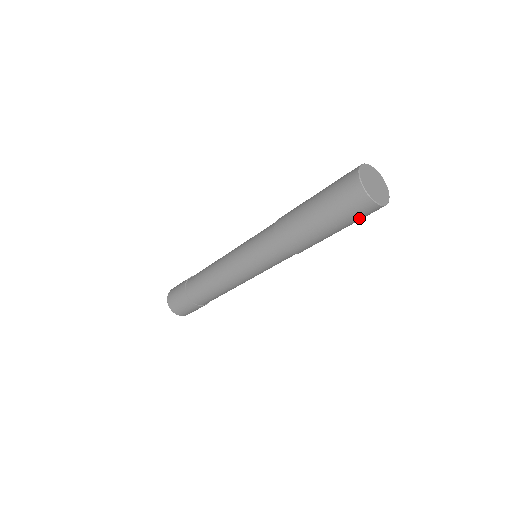
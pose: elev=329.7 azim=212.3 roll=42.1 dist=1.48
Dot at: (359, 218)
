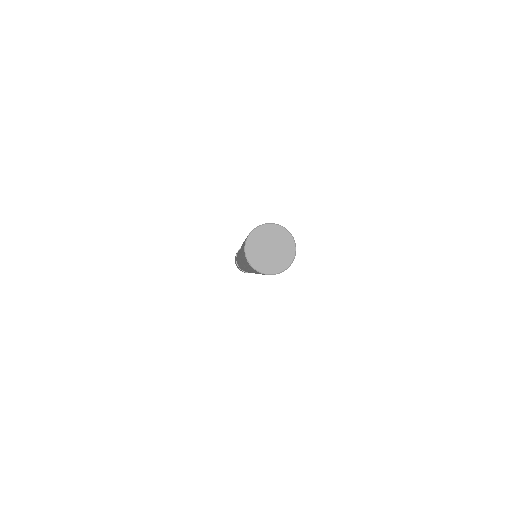
Dot at: occluded
